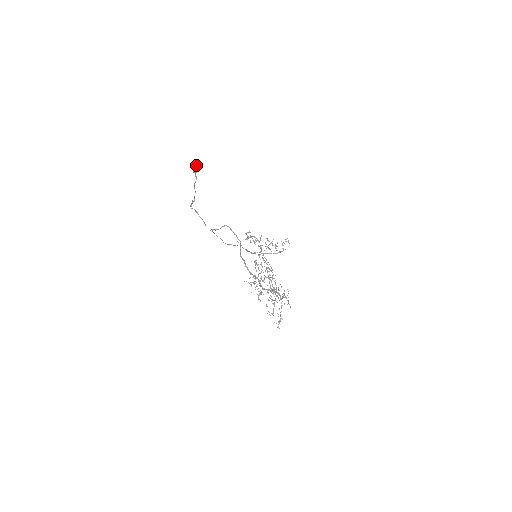
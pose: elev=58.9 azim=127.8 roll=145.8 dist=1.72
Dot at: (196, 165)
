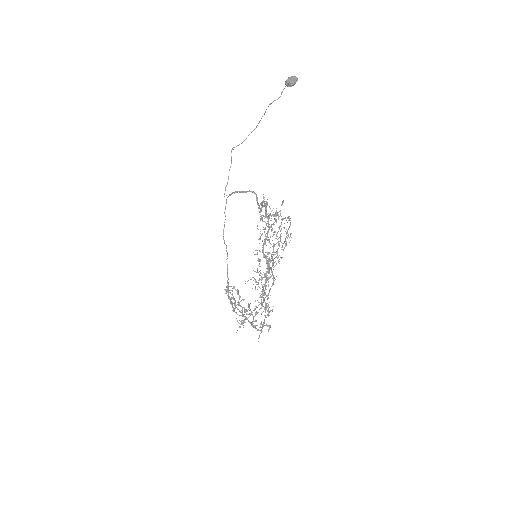
Dot at: (294, 78)
